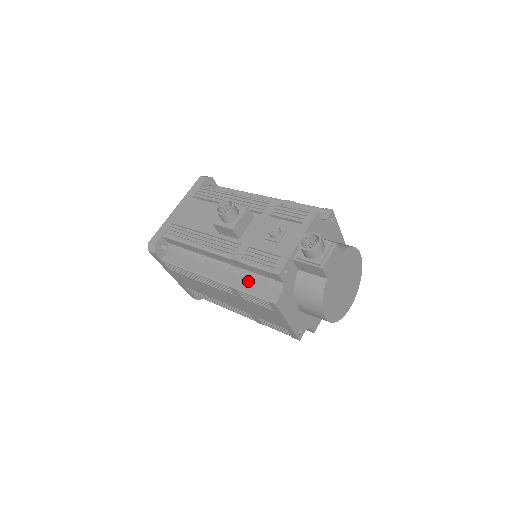
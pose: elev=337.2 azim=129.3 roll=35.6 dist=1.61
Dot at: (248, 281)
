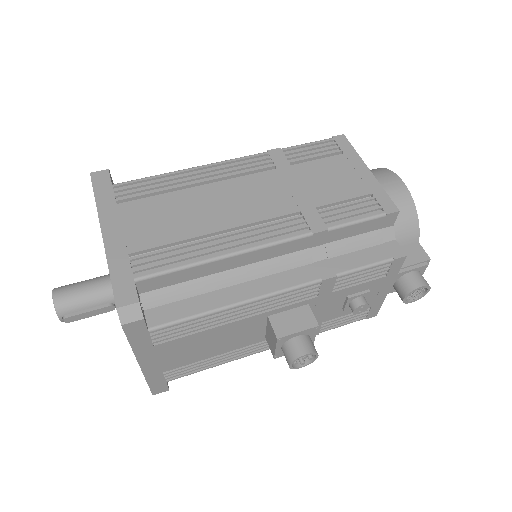
Dot at: occluded
